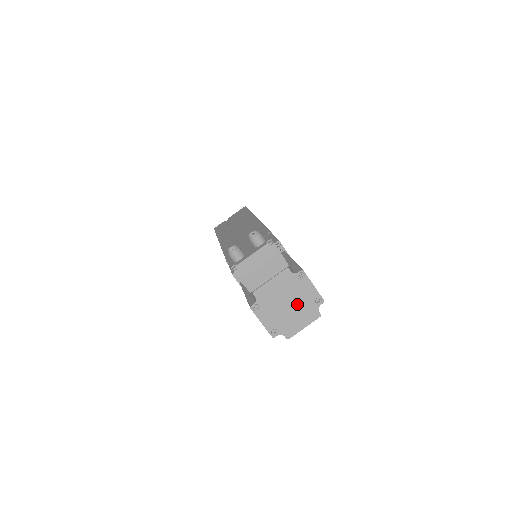
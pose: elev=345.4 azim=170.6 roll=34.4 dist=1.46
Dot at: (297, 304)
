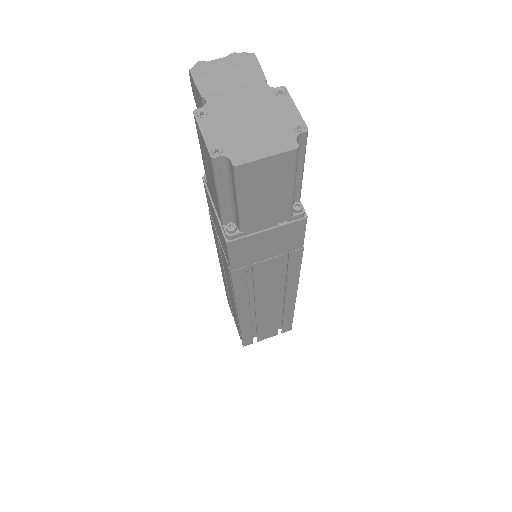
Dot at: (264, 123)
